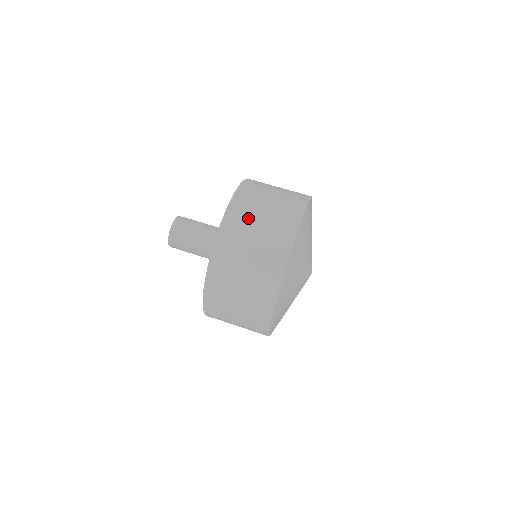
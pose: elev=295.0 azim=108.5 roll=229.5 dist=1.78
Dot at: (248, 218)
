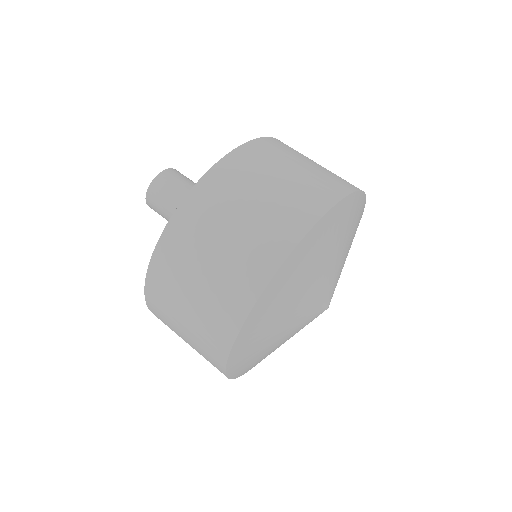
Dot at: (218, 213)
